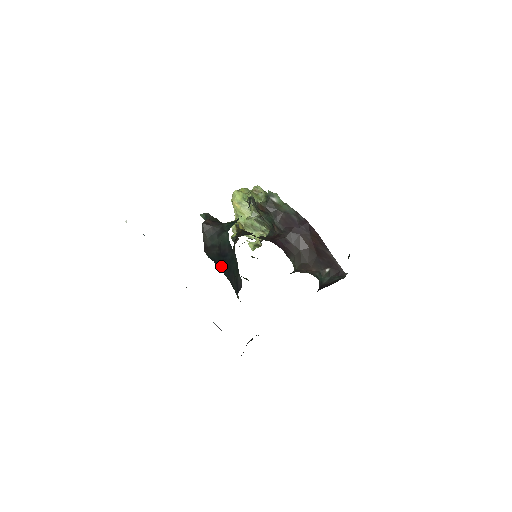
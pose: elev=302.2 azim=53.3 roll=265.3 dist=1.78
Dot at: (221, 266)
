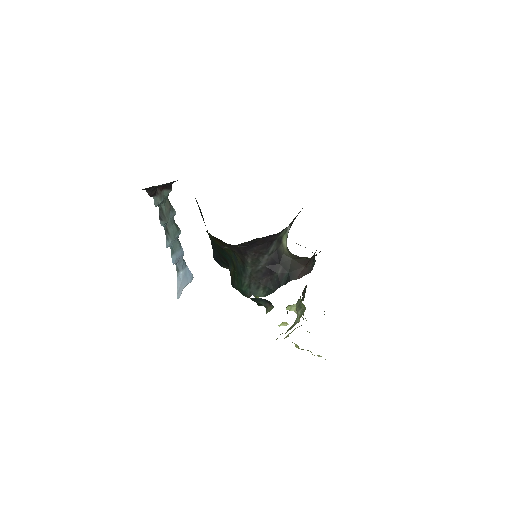
Dot at: occluded
